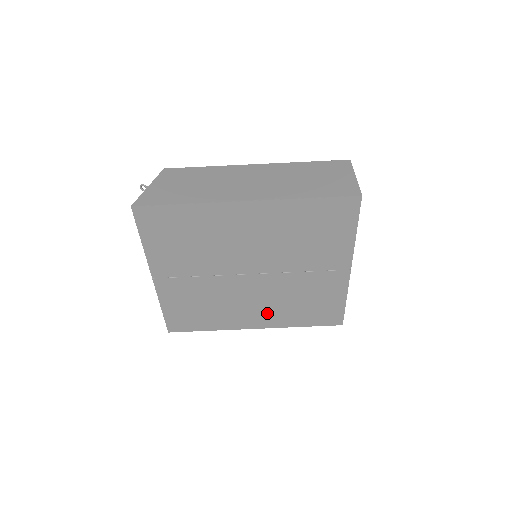
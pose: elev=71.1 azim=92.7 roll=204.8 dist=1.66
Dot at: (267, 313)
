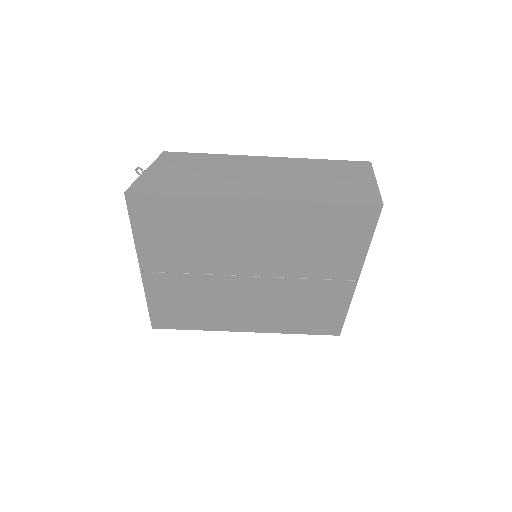
Dot at: (261, 317)
